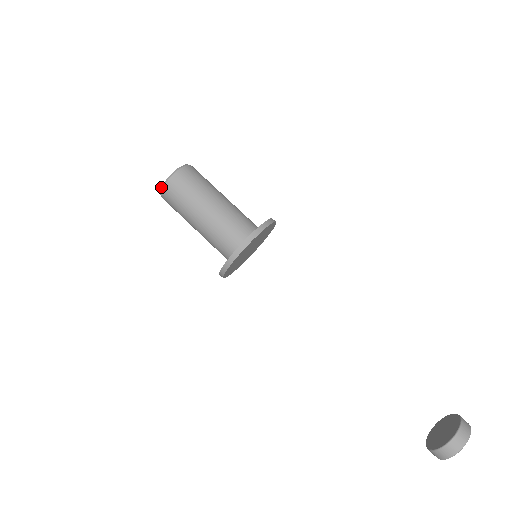
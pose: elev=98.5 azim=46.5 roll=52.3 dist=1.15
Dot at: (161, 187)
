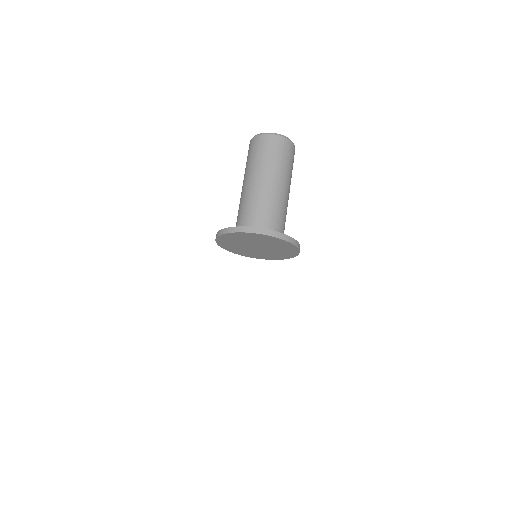
Dot at: occluded
